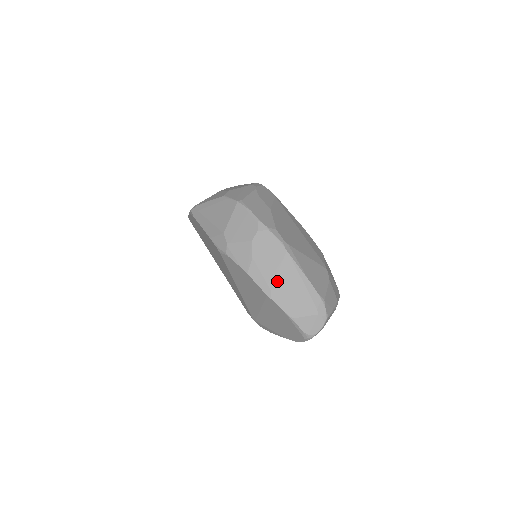
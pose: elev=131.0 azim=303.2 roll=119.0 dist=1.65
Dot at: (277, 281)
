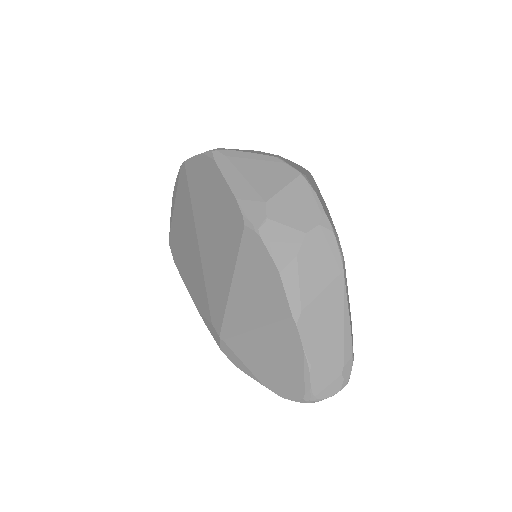
Dot at: (315, 304)
